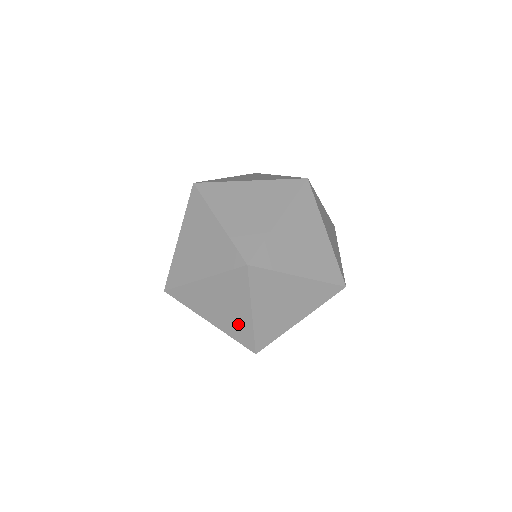
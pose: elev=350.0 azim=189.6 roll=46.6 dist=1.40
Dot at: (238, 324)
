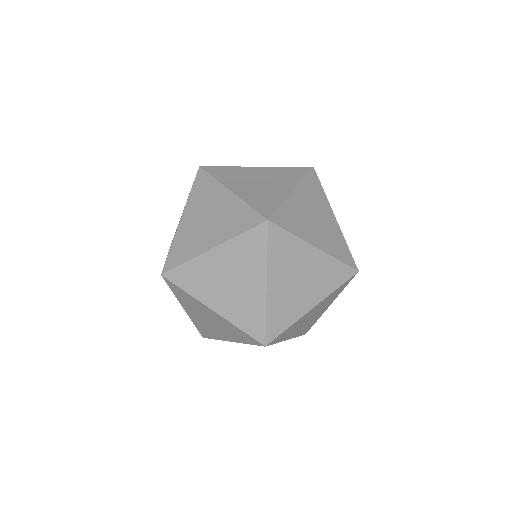
Dot at: occluded
